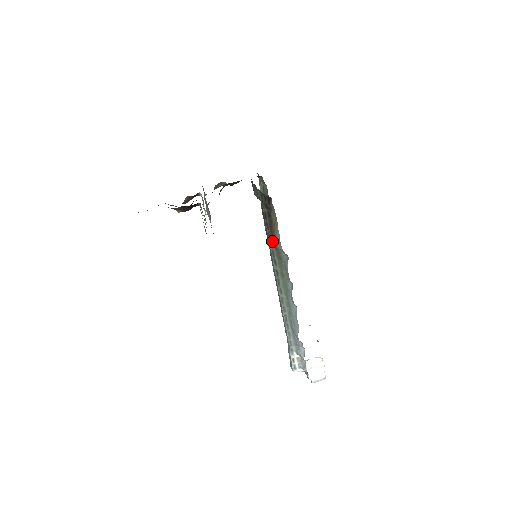
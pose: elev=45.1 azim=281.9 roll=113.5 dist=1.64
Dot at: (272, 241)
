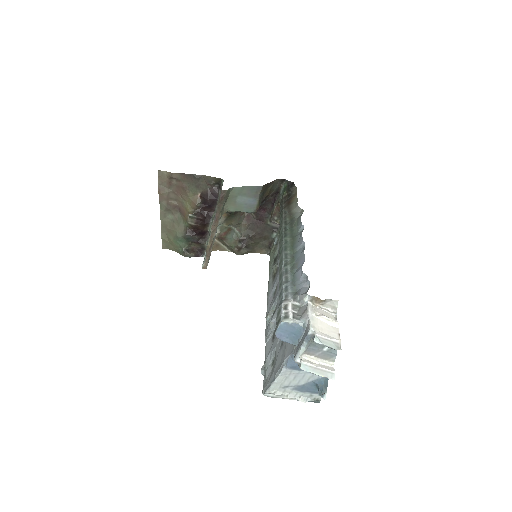
Dot at: (287, 208)
